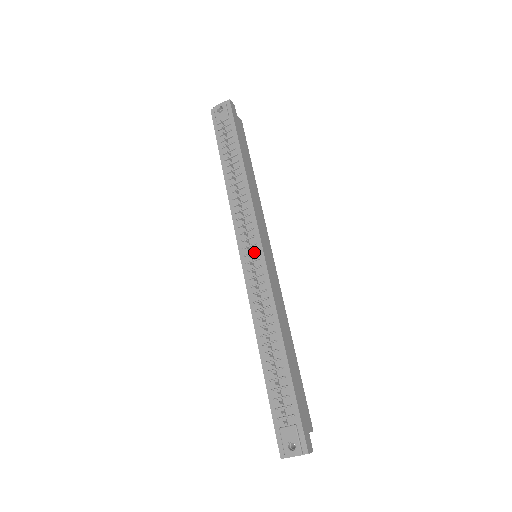
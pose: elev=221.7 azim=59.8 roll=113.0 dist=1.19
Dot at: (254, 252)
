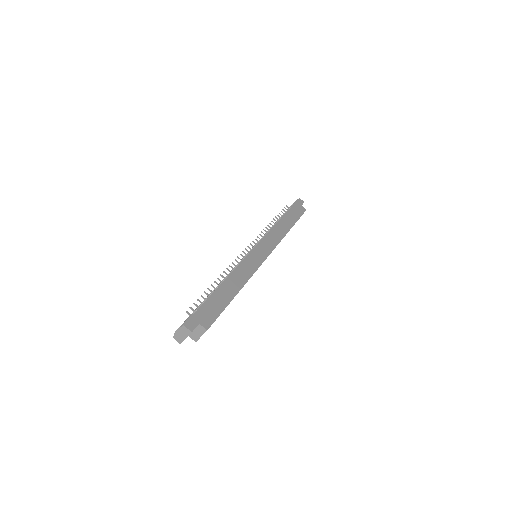
Dot at: (251, 249)
